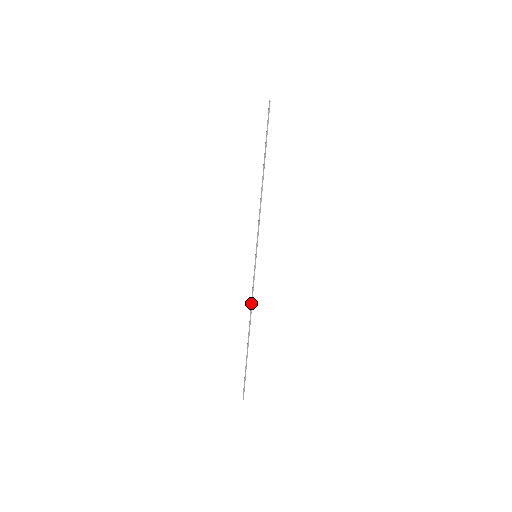
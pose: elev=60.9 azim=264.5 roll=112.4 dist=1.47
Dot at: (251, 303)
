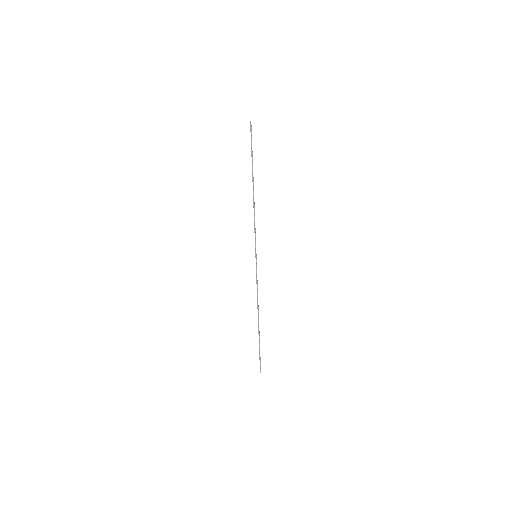
Dot at: (257, 295)
